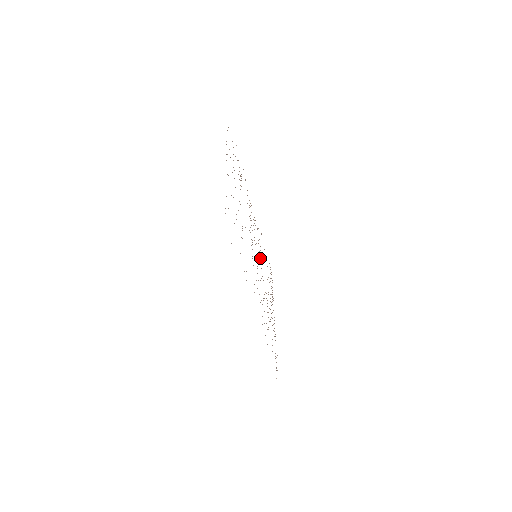
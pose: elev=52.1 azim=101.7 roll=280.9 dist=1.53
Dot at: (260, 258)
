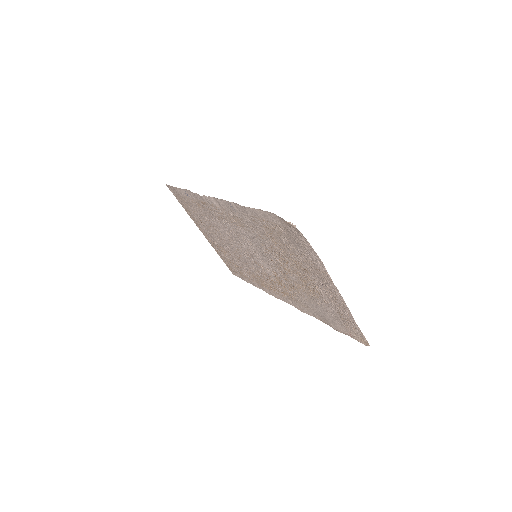
Dot at: (280, 276)
